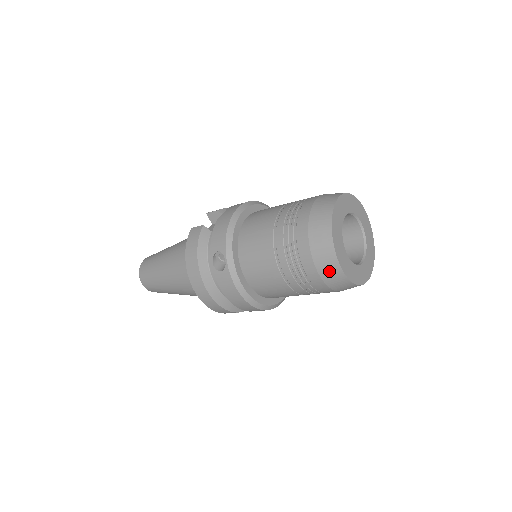
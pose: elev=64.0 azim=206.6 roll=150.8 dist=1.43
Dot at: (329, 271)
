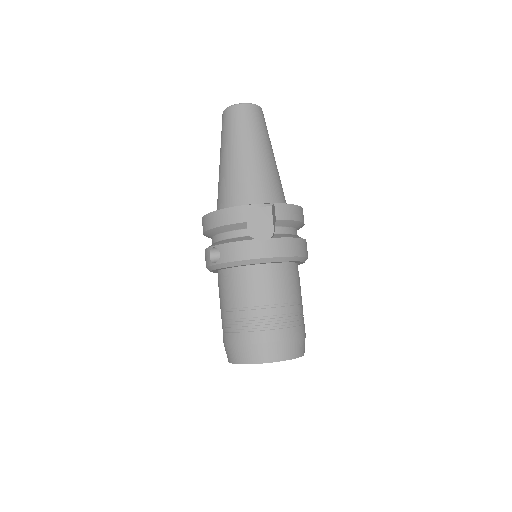
Dot at: (226, 352)
